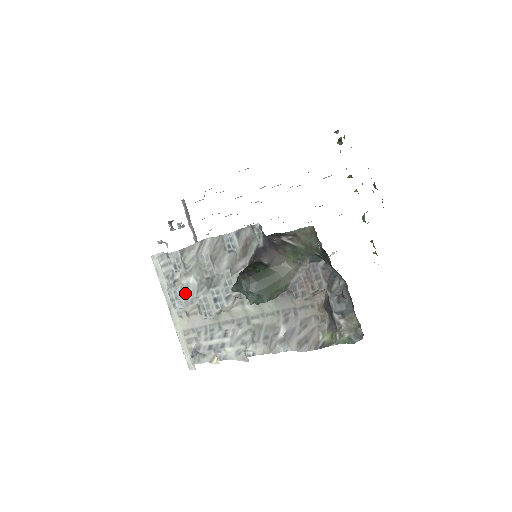
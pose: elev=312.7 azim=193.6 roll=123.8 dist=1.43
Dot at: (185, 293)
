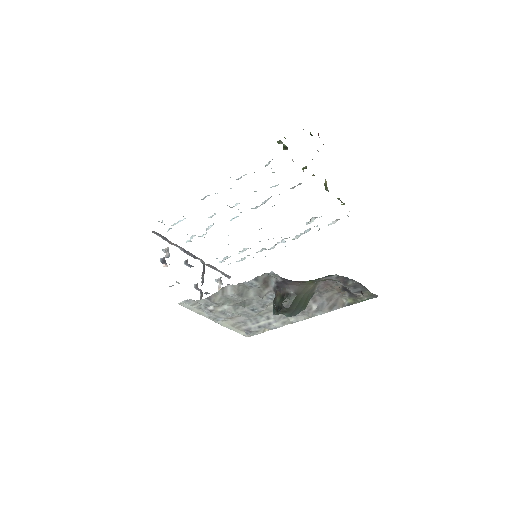
Dot at: (224, 313)
